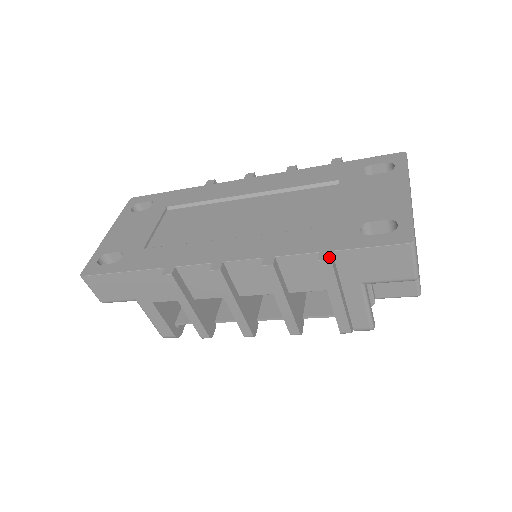
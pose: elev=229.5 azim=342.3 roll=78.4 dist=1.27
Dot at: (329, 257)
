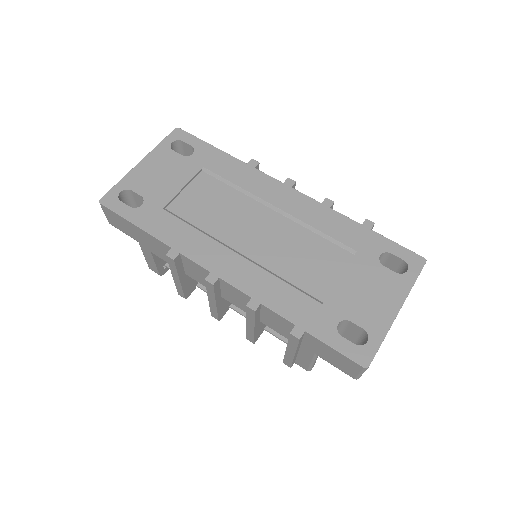
Dot at: (299, 336)
